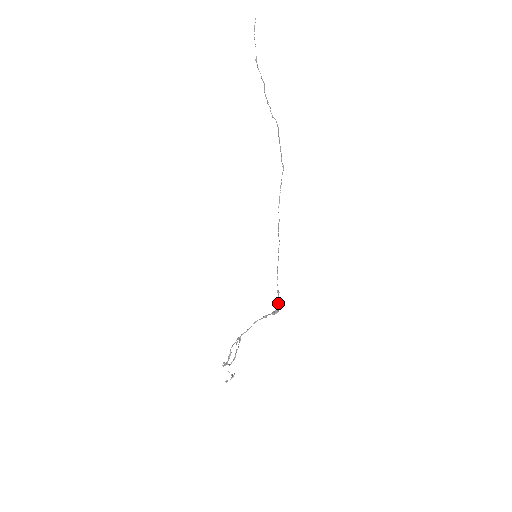
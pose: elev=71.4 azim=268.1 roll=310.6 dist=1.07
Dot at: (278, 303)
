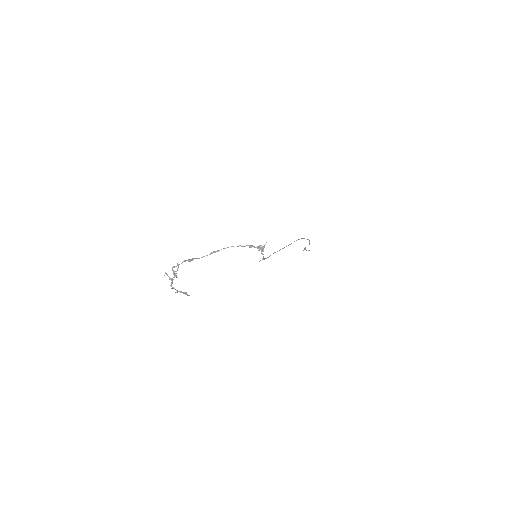
Dot at: occluded
